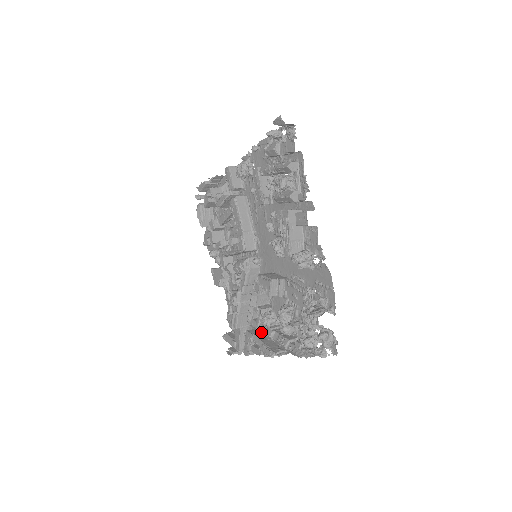
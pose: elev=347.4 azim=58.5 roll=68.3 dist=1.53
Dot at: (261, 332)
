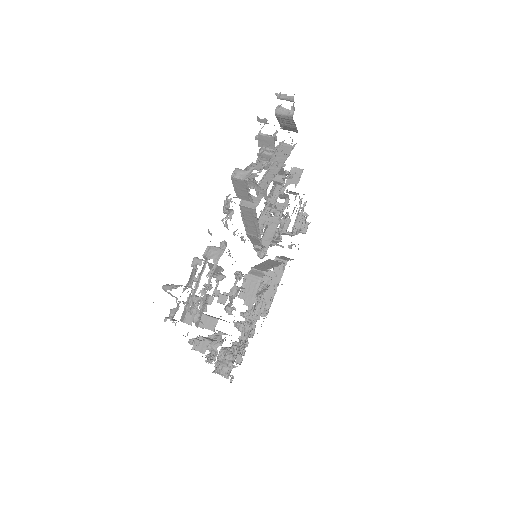
Dot at: occluded
